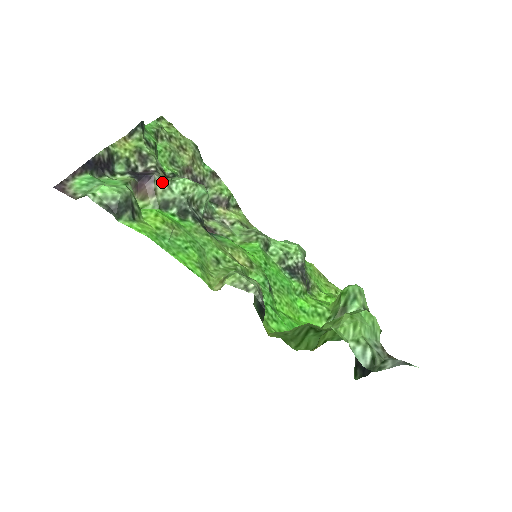
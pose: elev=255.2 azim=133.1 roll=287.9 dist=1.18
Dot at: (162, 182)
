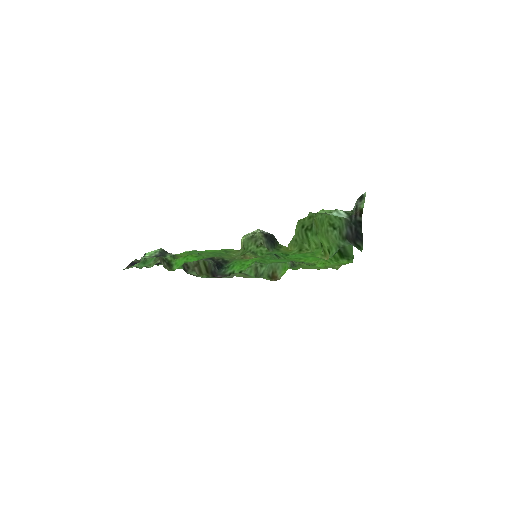
Dot at: occluded
